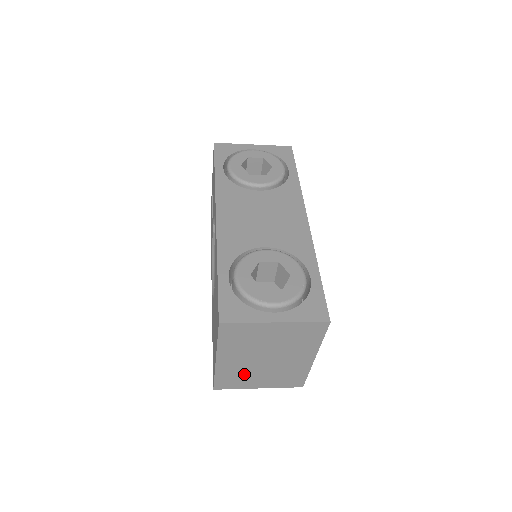
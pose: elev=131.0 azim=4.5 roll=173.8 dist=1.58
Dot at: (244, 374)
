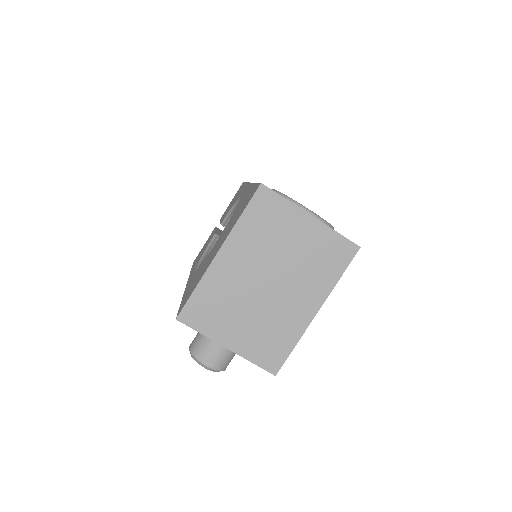
Dot at: (229, 303)
